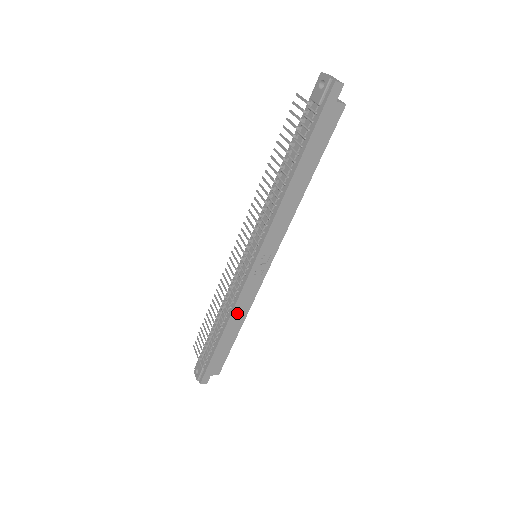
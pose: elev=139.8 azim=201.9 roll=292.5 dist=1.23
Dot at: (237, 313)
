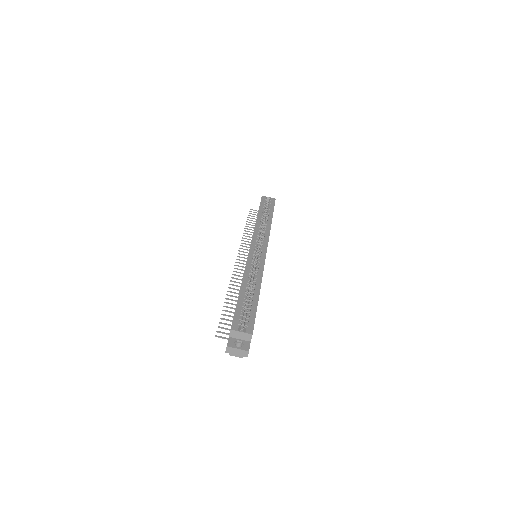
Dot at: occluded
